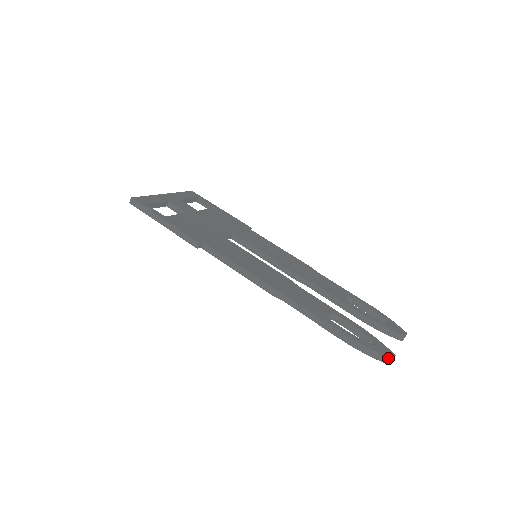
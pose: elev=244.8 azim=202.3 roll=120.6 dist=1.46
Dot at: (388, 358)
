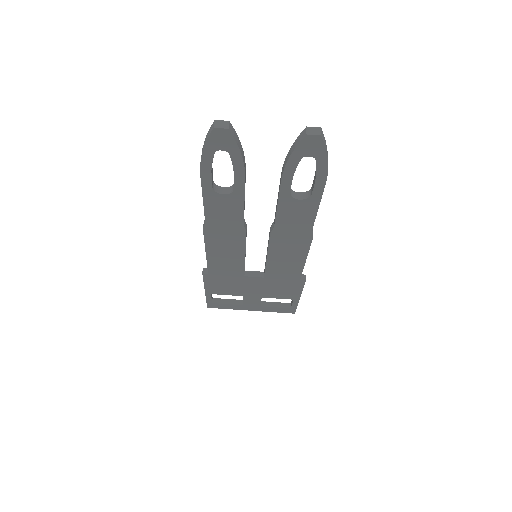
Dot at: (212, 126)
